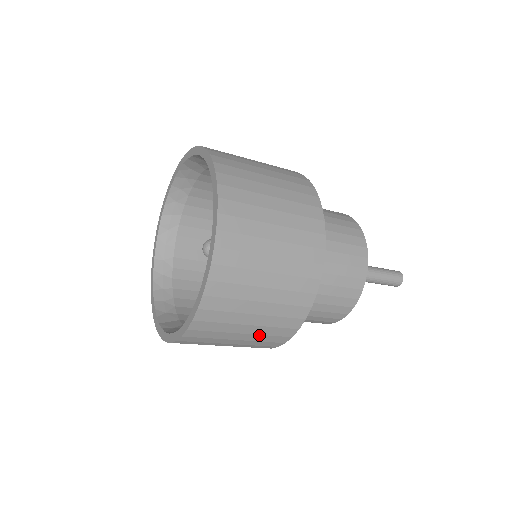
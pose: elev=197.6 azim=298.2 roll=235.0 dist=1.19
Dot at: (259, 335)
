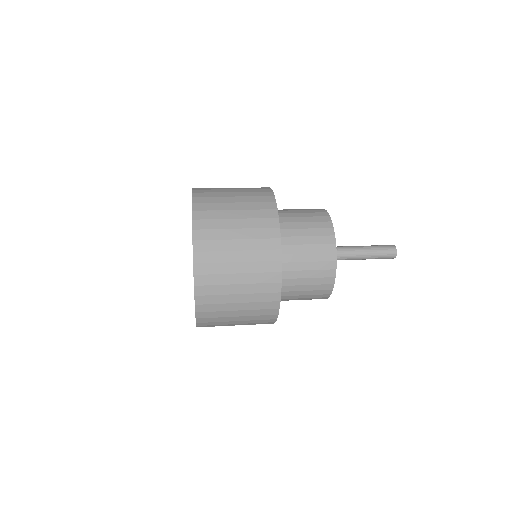
Dot at: (250, 320)
